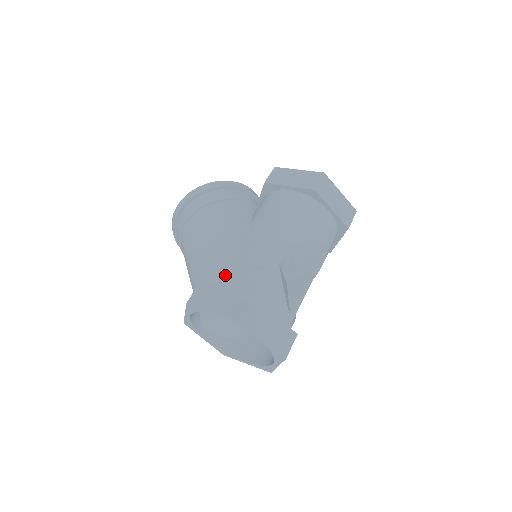
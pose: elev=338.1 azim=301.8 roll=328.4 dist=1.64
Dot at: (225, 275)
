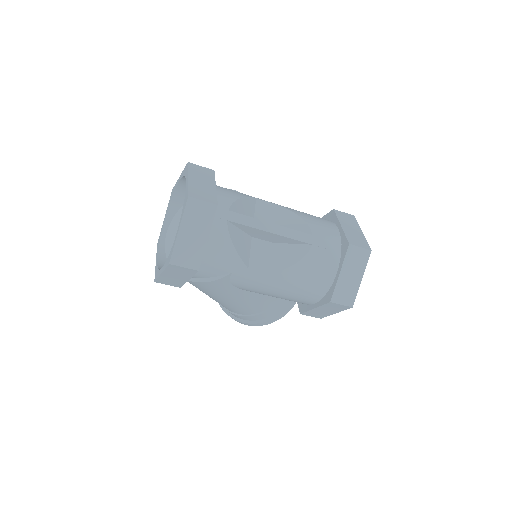
Dot at: occluded
